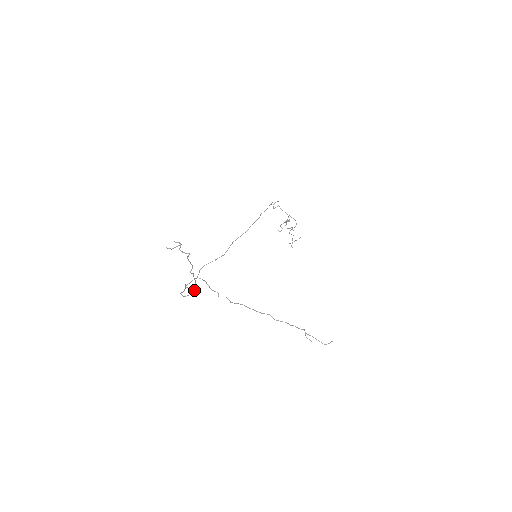
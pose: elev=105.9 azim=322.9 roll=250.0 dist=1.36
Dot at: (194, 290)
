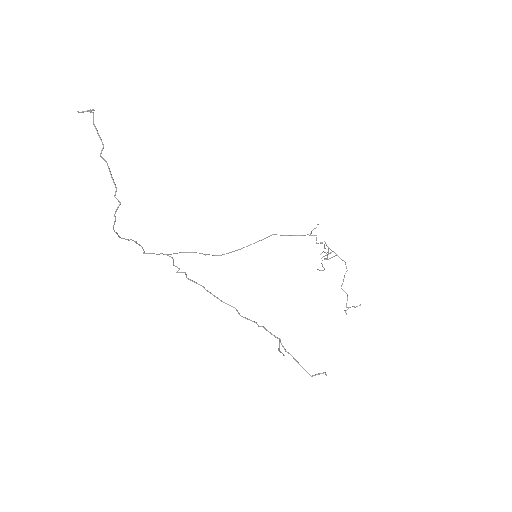
Dot at: (117, 207)
